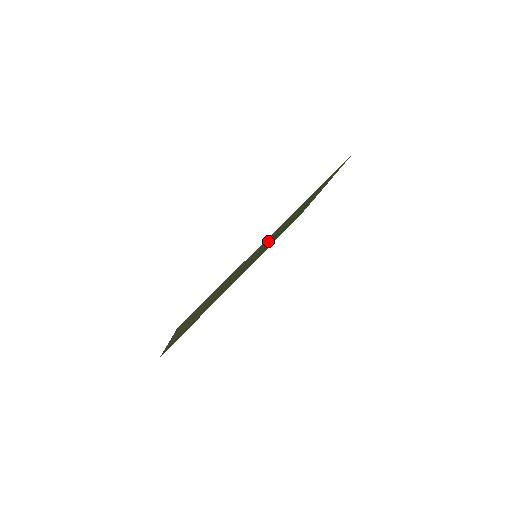
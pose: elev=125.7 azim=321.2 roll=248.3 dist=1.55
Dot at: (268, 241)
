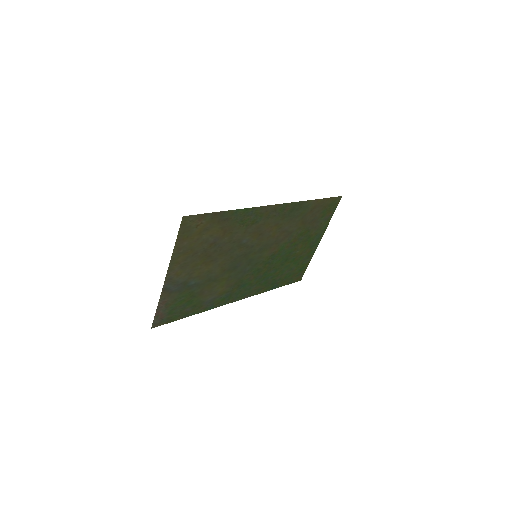
Dot at: (267, 237)
